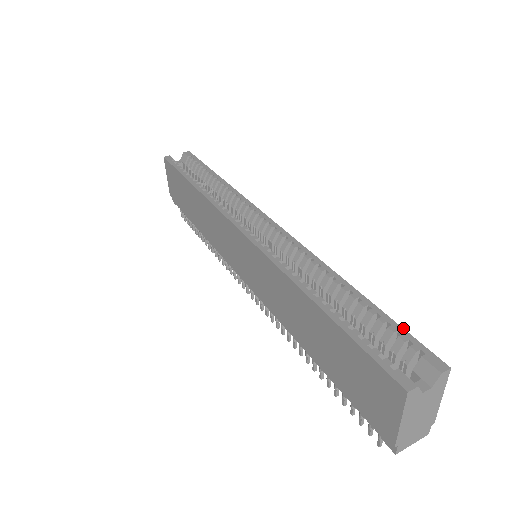
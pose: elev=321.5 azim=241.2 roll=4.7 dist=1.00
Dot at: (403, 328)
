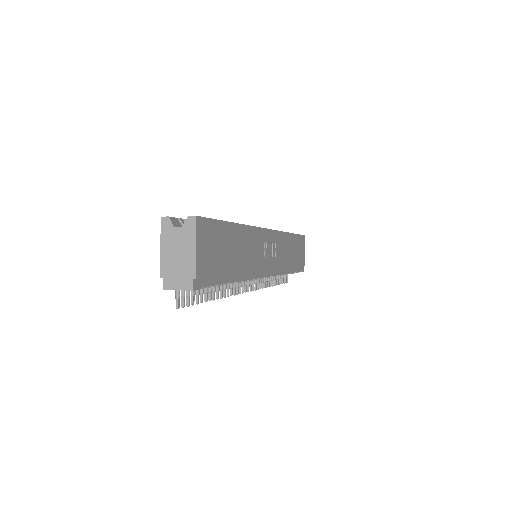
Dot at: (215, 219)
